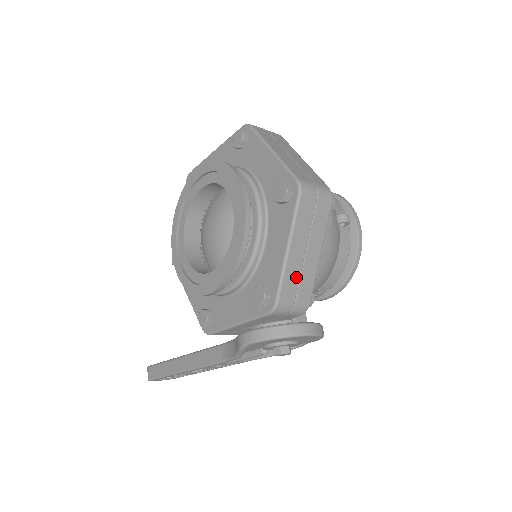
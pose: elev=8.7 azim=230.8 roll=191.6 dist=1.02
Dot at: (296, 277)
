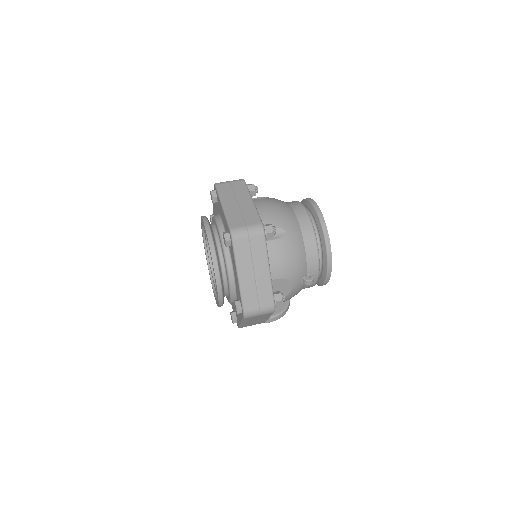
Dot at: occluded
